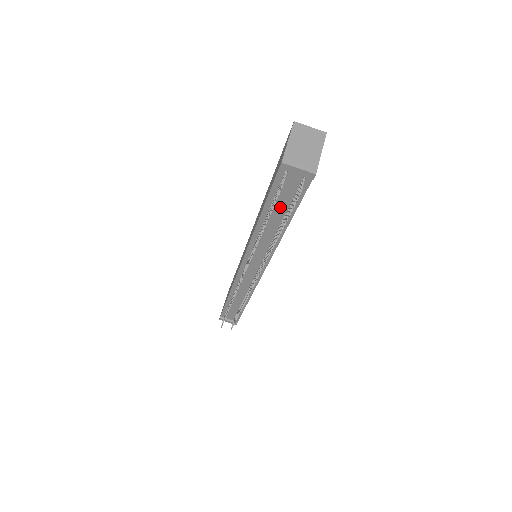
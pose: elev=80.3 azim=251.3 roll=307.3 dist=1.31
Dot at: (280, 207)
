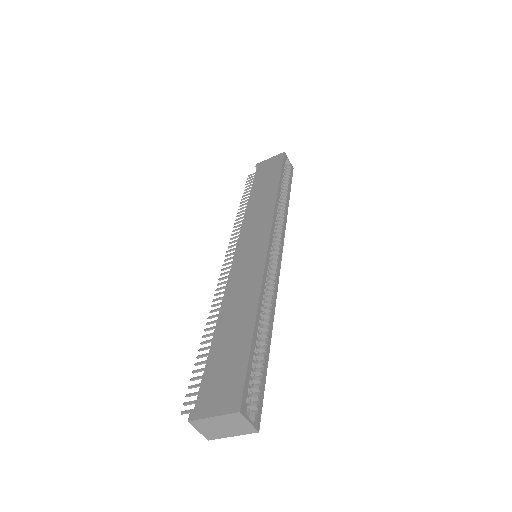
Dot at: occluded
